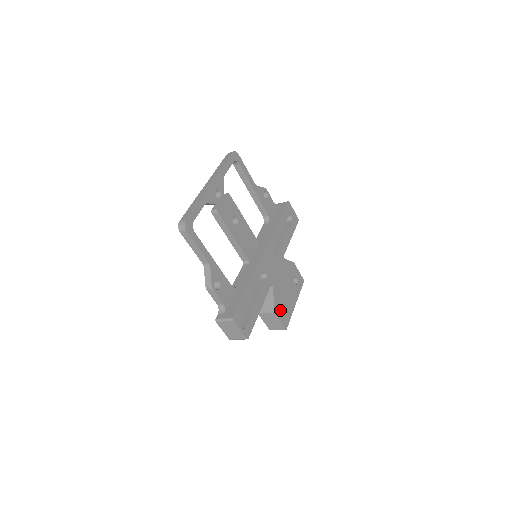
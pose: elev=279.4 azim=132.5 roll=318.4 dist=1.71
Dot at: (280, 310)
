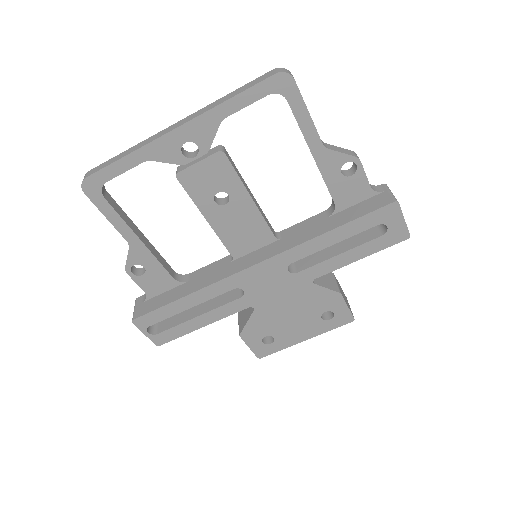
Dot at: (257, 337)
